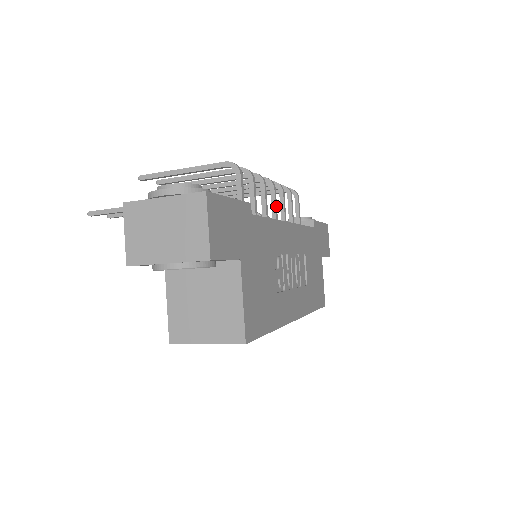
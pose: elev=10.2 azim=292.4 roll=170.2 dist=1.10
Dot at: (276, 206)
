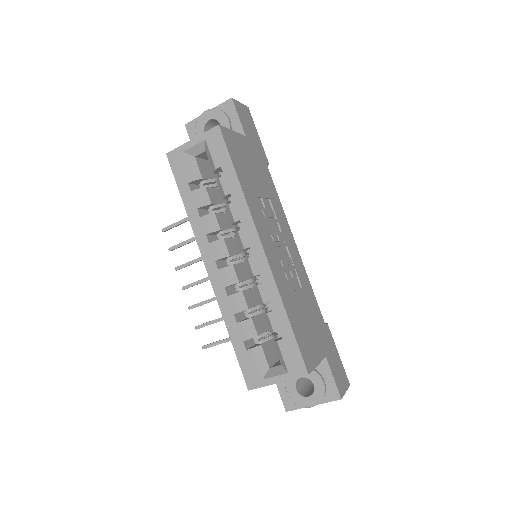
Dot at: occluded
